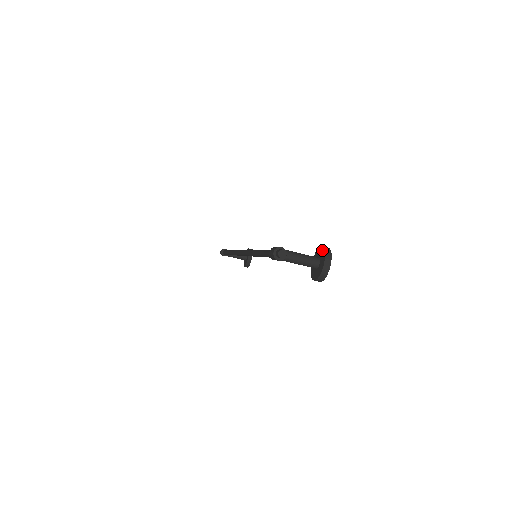
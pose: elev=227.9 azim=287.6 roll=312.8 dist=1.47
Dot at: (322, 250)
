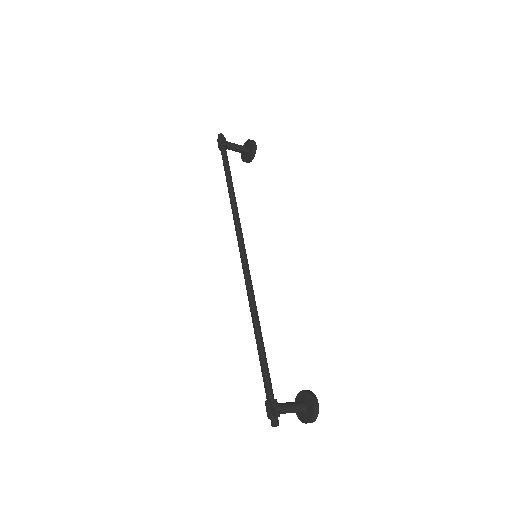
Dot at: (312, 409)
